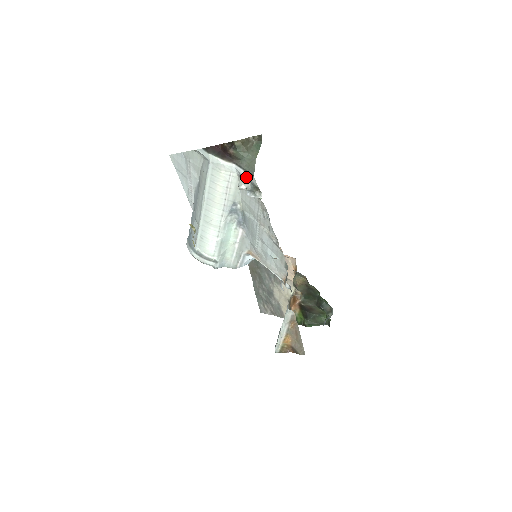
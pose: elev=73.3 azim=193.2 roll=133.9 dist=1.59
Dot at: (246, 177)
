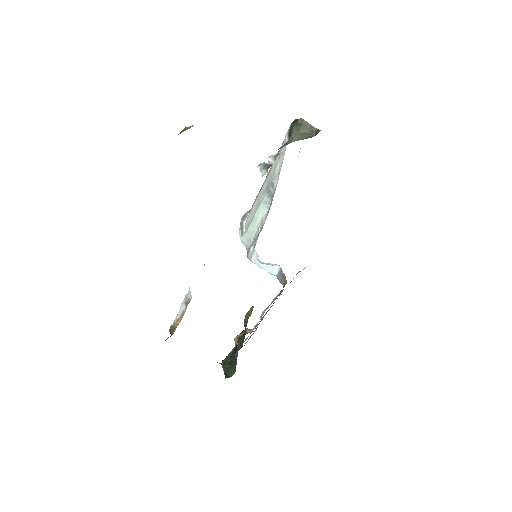
Dot at: (278, 154)
